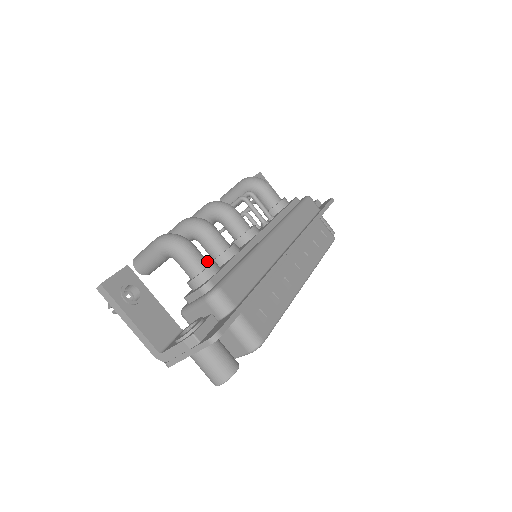
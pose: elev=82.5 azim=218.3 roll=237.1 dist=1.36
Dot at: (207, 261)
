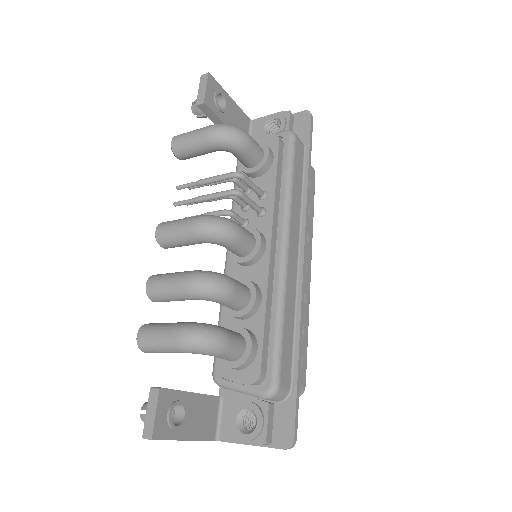
Dot at: (242, 338)
